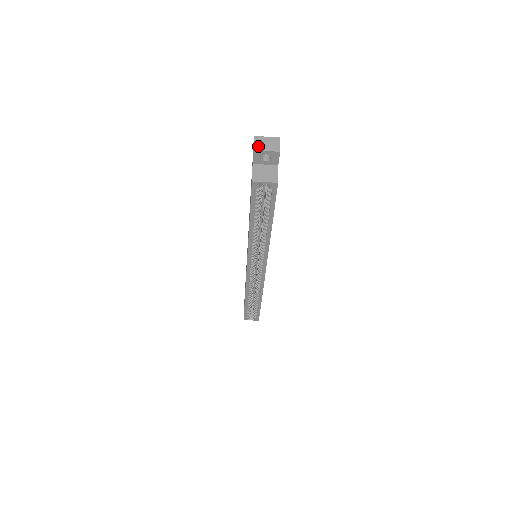
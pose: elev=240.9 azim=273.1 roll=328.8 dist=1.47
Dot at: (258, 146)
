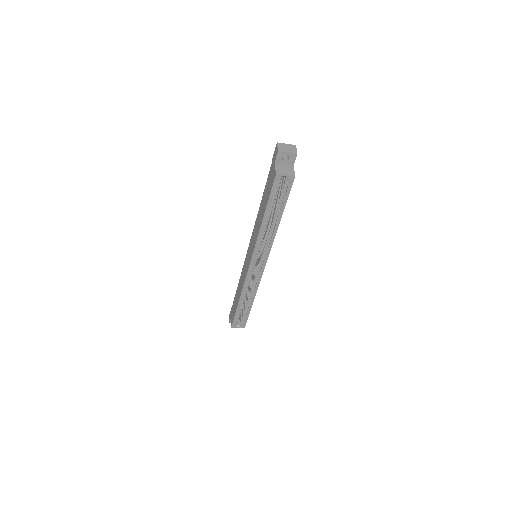
Dot at: (281, 149)
